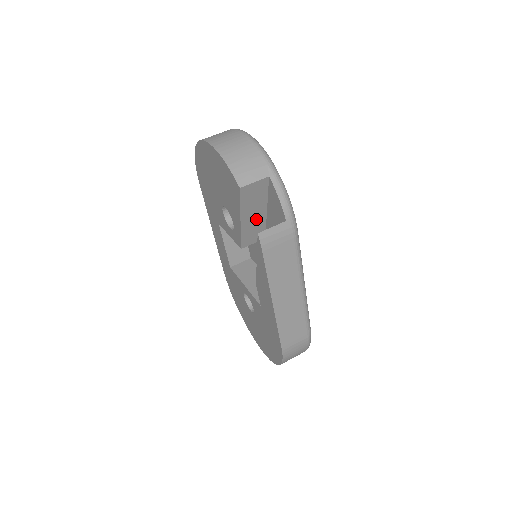
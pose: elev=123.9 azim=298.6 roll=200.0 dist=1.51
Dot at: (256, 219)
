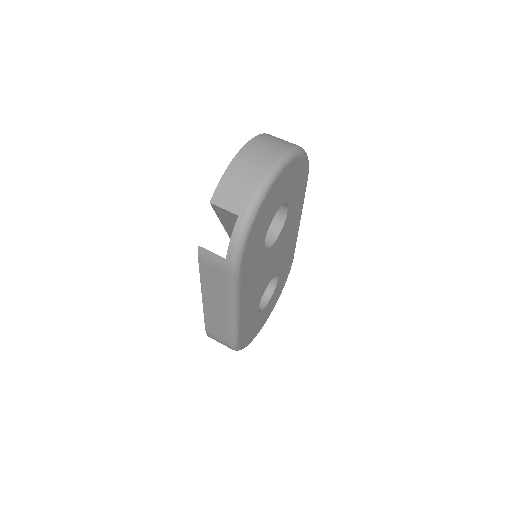
Dot at: occluded
